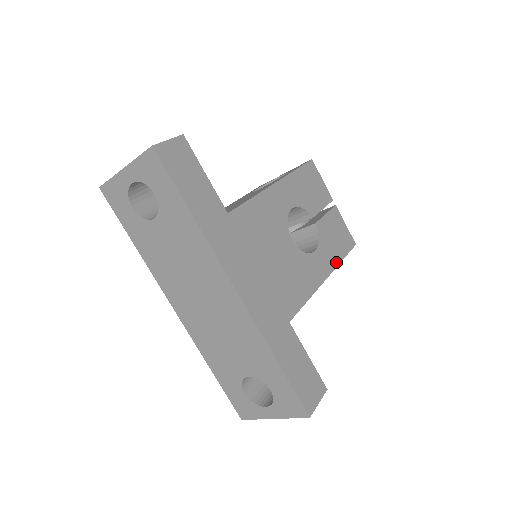
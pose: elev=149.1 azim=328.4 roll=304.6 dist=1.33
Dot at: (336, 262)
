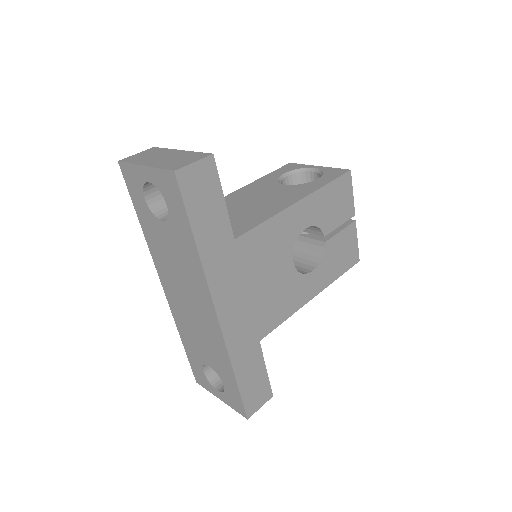
Dot at: (330, 280)
